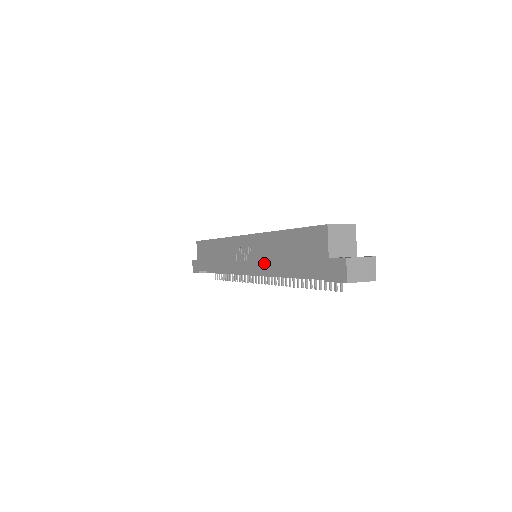
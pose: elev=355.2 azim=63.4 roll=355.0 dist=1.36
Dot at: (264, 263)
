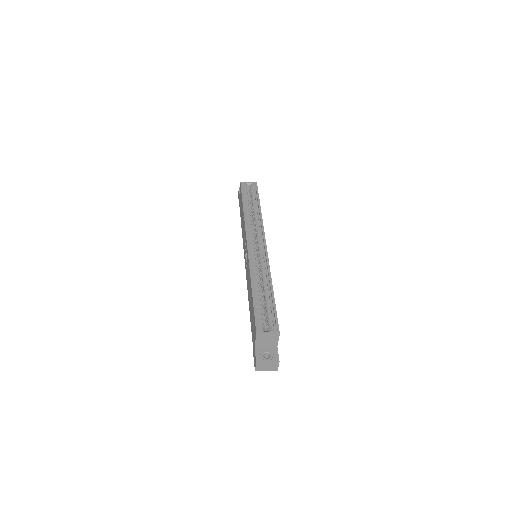
Dot at: occluded
